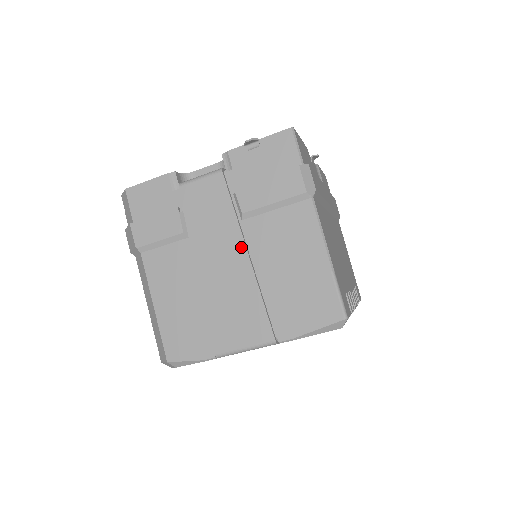
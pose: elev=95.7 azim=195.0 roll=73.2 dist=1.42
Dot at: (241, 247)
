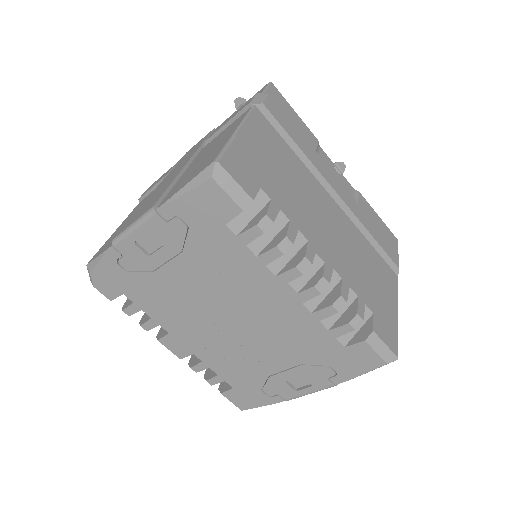
Dot at: (188, 160)
